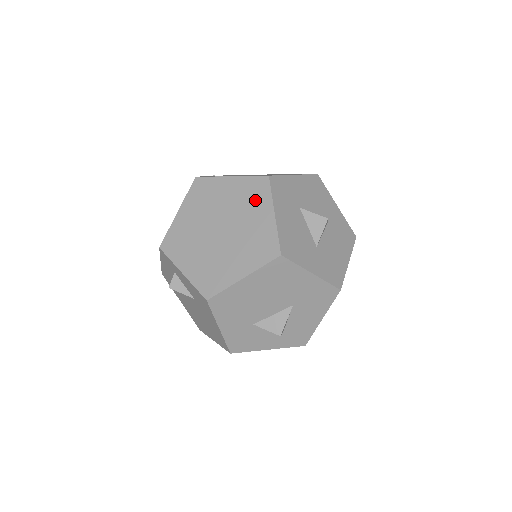
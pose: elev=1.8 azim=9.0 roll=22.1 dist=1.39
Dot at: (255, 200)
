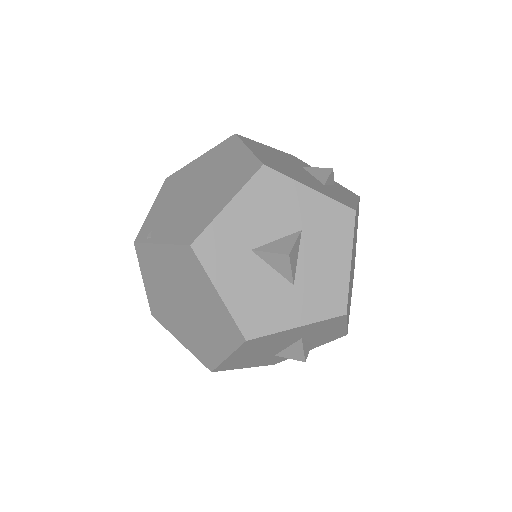
Dot at: (194, 275)
